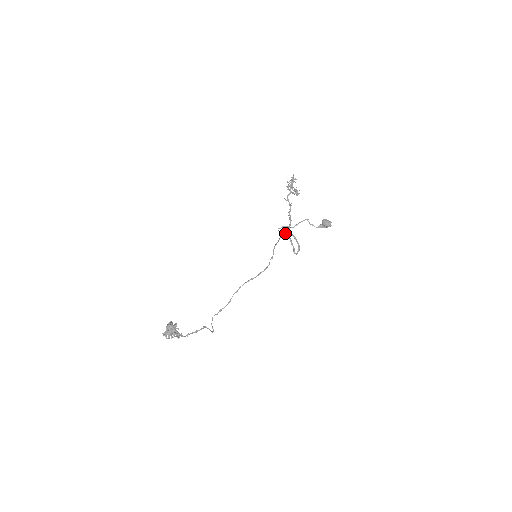
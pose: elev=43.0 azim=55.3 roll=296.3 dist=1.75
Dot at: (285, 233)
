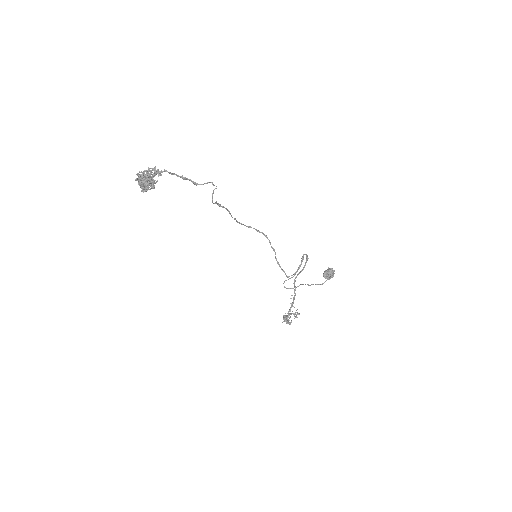
Dot at: (290, 278)
